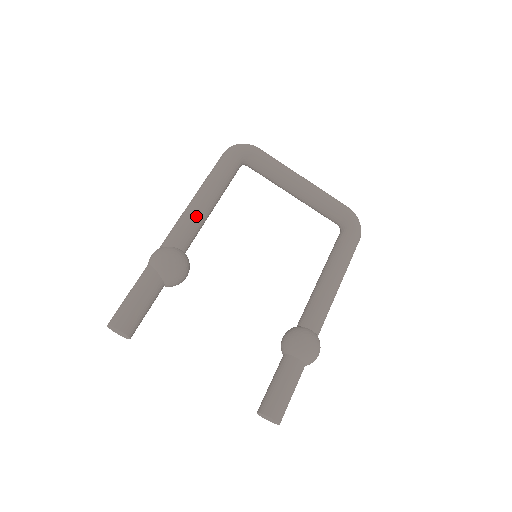
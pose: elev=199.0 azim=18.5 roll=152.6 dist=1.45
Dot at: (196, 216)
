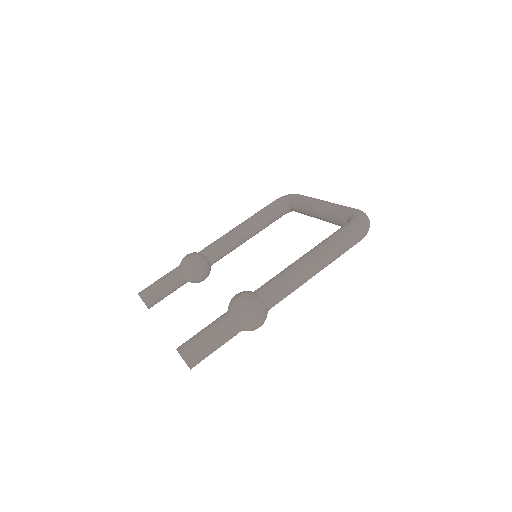
Dot at: (225, 236)
